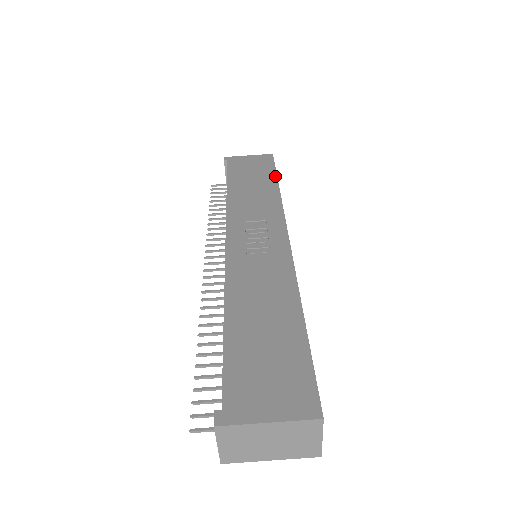
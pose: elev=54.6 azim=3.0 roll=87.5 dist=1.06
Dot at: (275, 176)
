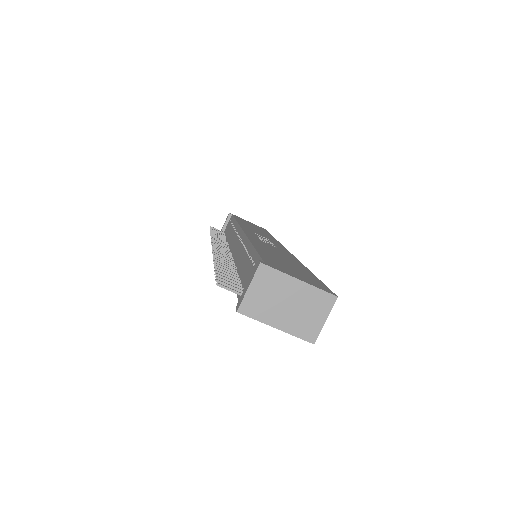
Dot at: (270, 234)
